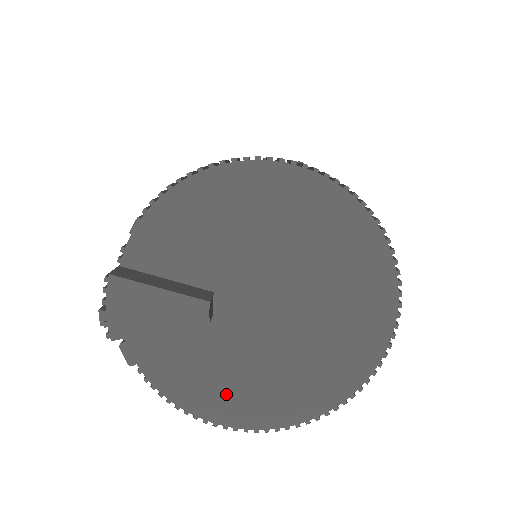
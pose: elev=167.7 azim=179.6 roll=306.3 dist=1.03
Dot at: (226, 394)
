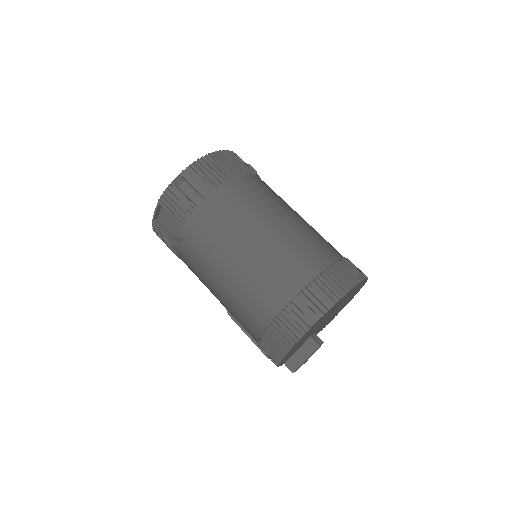
Dot at: occluded
